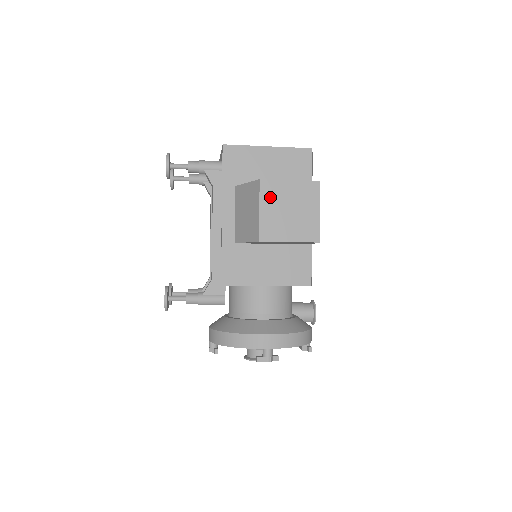
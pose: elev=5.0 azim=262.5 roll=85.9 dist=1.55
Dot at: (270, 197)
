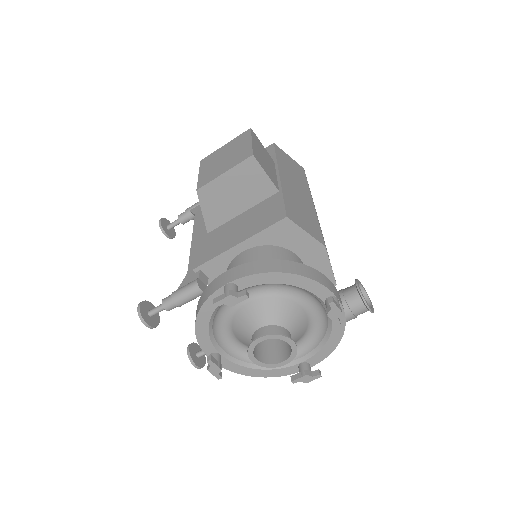
Dot at: (208, 163)
